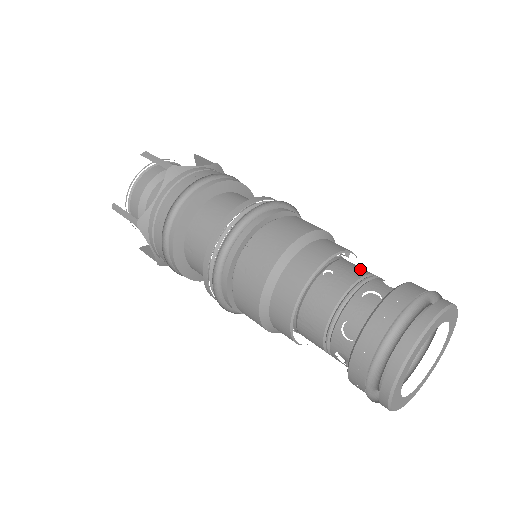
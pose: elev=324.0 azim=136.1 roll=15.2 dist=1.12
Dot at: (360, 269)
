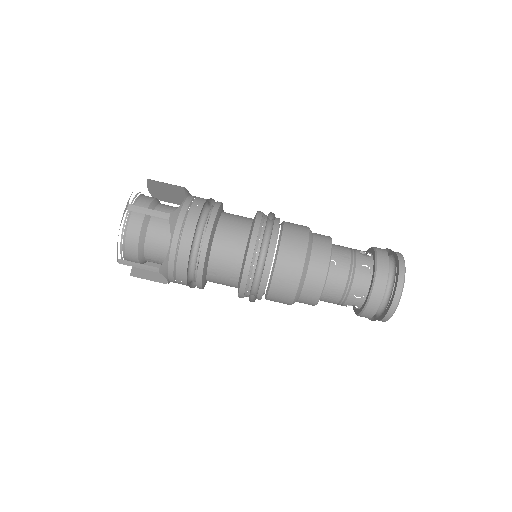
Dot at: (344, 250)
